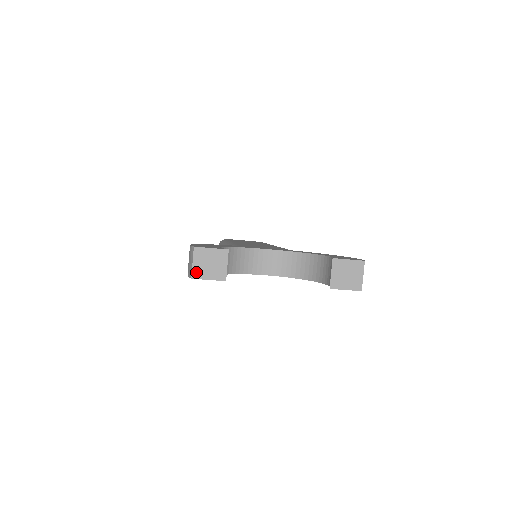
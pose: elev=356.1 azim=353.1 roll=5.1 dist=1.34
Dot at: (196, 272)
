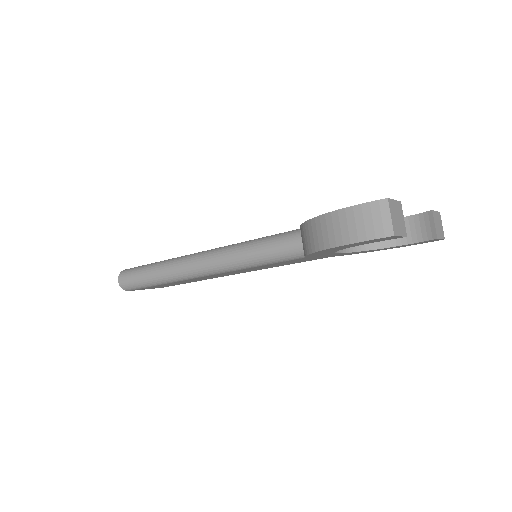
Dot at: (394, 228)
